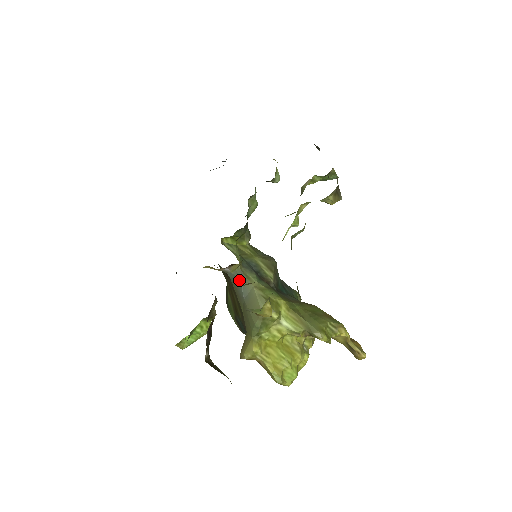
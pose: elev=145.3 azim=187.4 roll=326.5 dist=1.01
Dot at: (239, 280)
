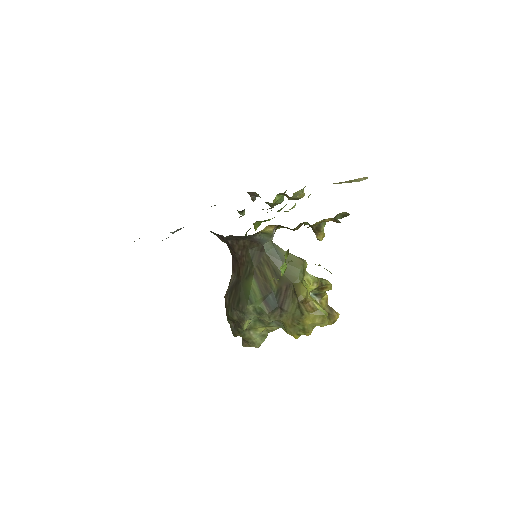
Dot at: (274, 249)
